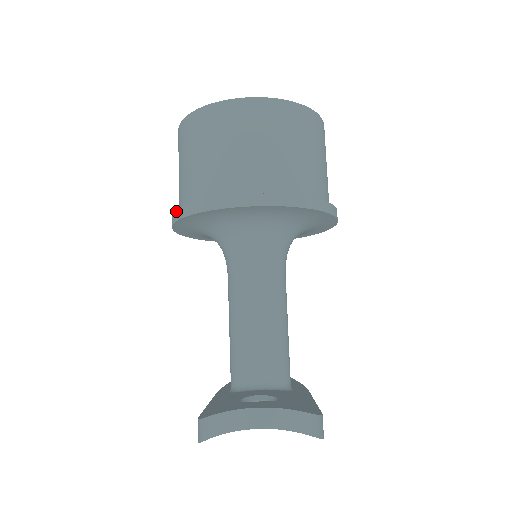
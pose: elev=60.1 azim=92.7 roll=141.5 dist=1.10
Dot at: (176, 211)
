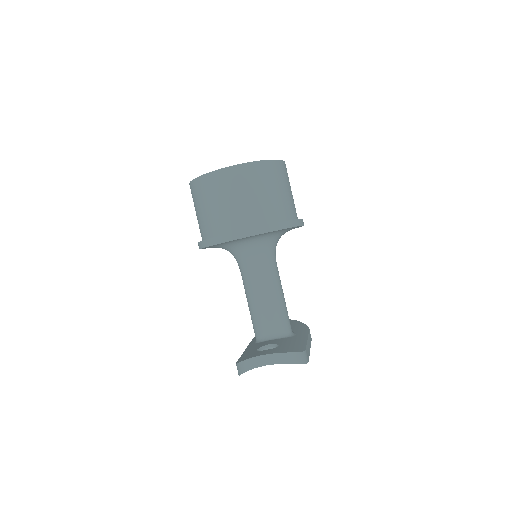
Dot at: (199, 242)
